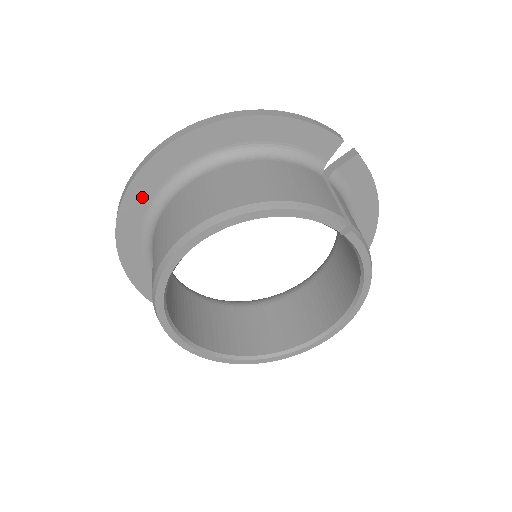
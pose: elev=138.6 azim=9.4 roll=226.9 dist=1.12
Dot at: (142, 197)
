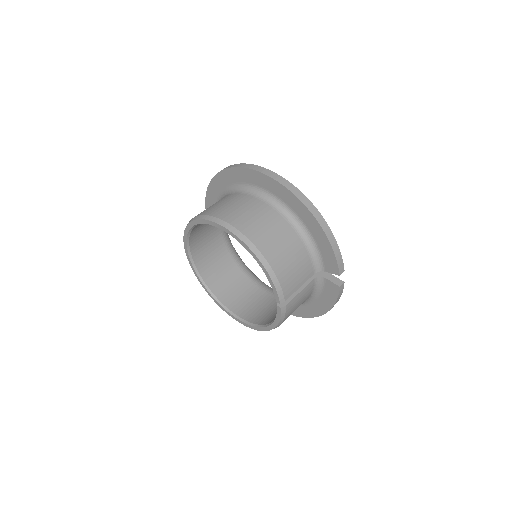
Dot at: (245, 177)
